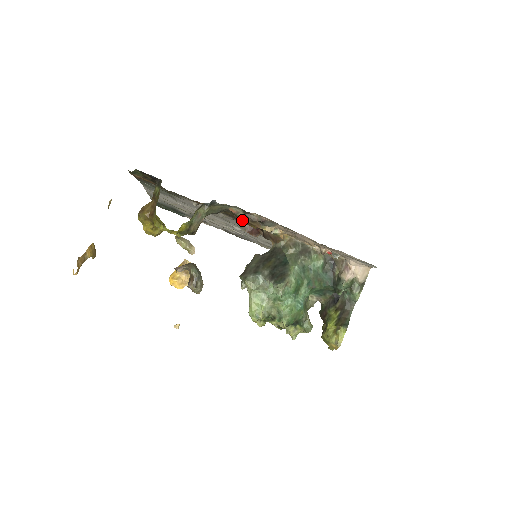
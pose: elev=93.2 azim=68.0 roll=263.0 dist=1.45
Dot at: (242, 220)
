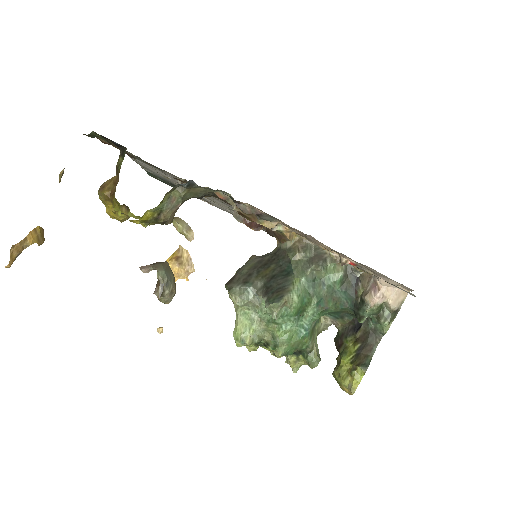
Dot at: occluded
